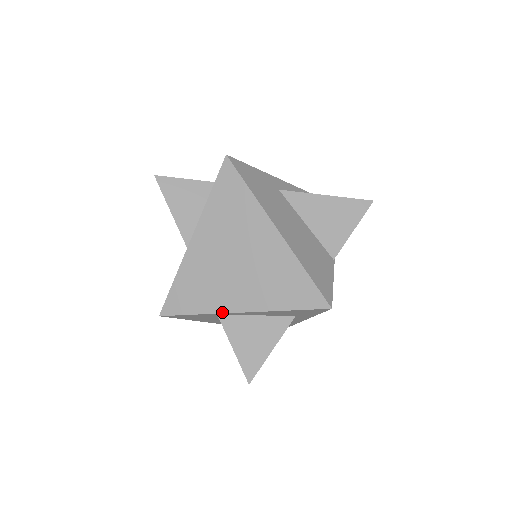
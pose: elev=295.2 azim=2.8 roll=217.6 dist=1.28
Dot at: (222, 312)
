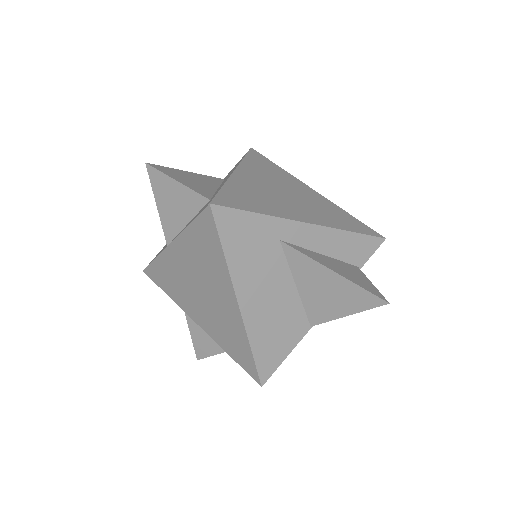
Dot at: (185, 311)
